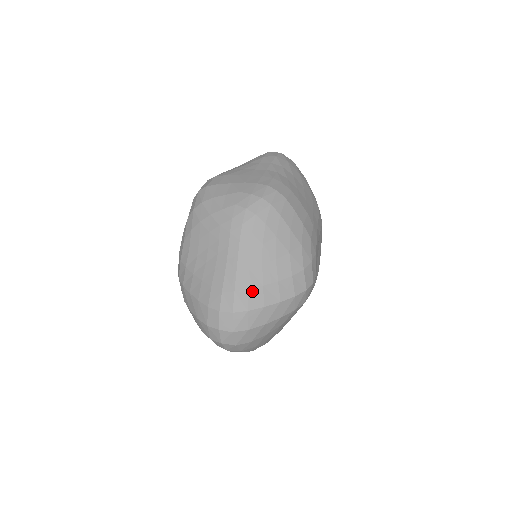
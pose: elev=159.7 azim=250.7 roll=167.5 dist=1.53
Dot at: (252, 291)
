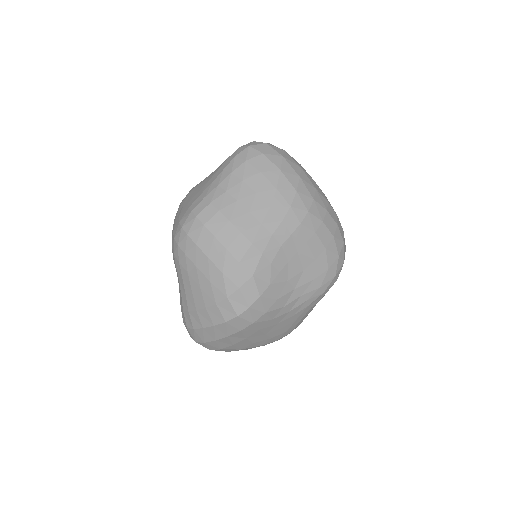
Dot at: (191, 313)
